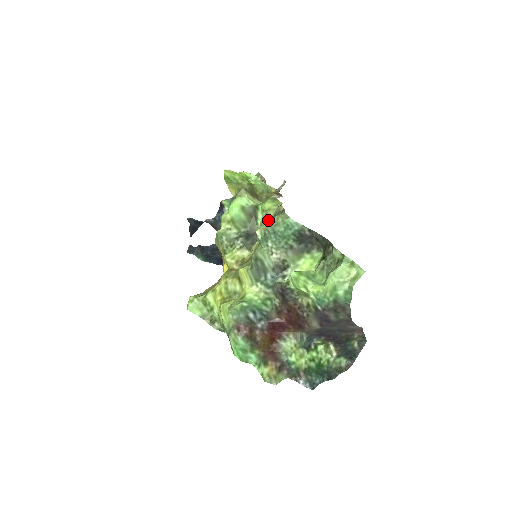
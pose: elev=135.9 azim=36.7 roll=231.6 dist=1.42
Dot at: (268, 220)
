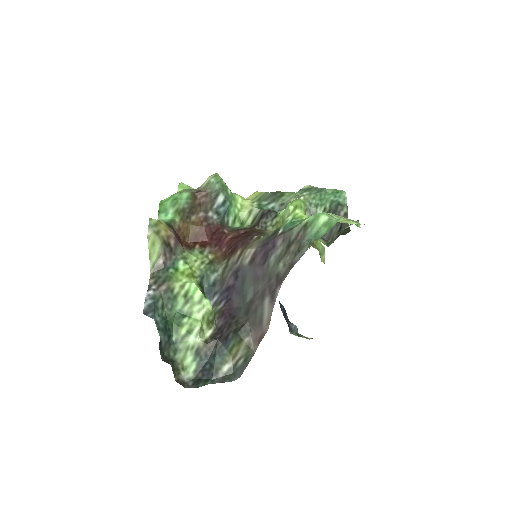
Dot at: occluded
